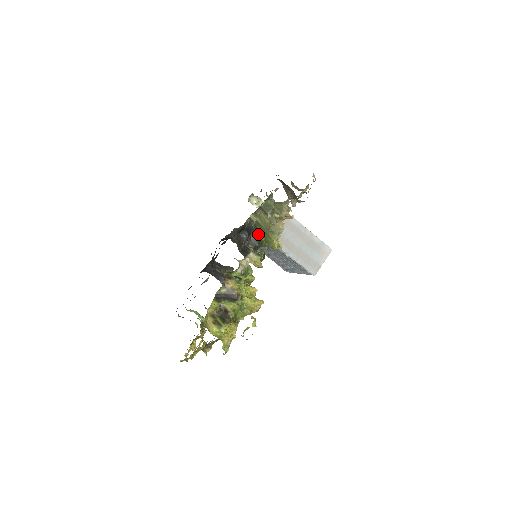
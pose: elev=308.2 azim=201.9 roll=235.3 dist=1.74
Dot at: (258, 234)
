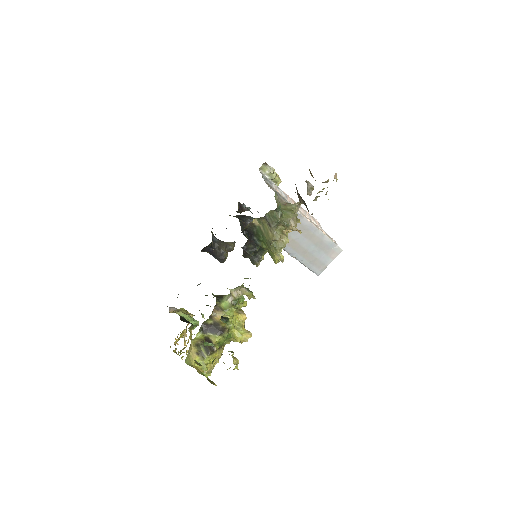
Dot at: (259, 241)
